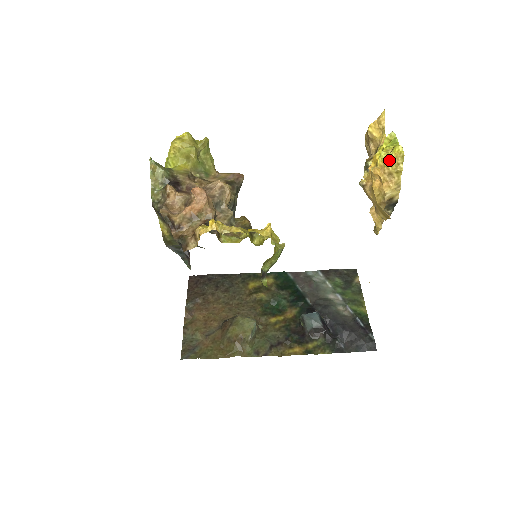
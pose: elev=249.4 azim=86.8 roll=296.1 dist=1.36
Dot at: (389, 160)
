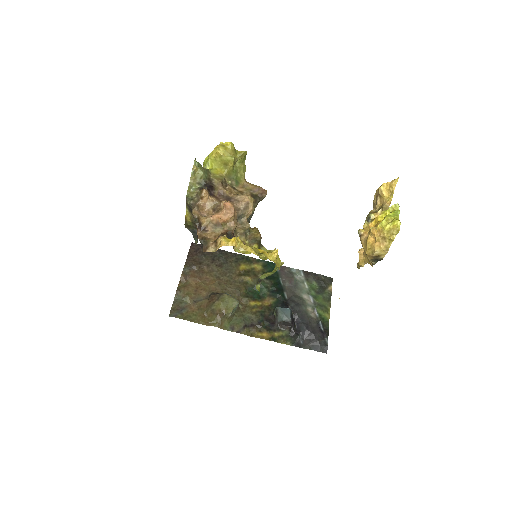
Dot at: (387, 229)
